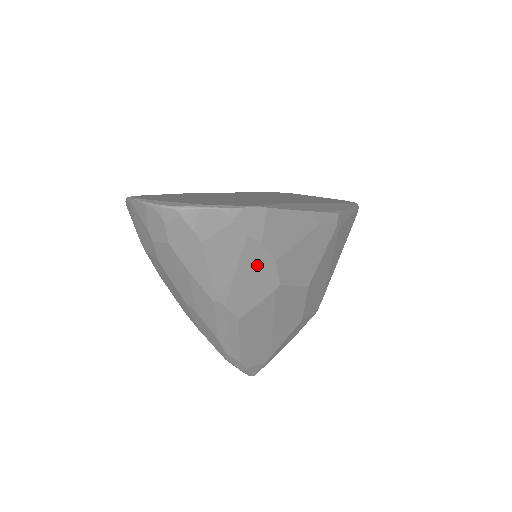
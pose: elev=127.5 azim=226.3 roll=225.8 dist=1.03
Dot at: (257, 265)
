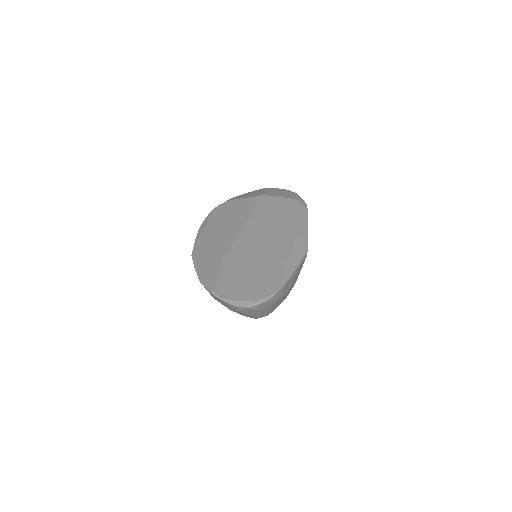
Dot at: (279, 301)
